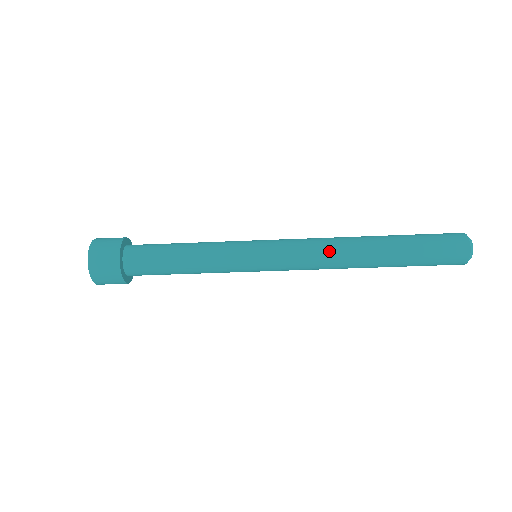
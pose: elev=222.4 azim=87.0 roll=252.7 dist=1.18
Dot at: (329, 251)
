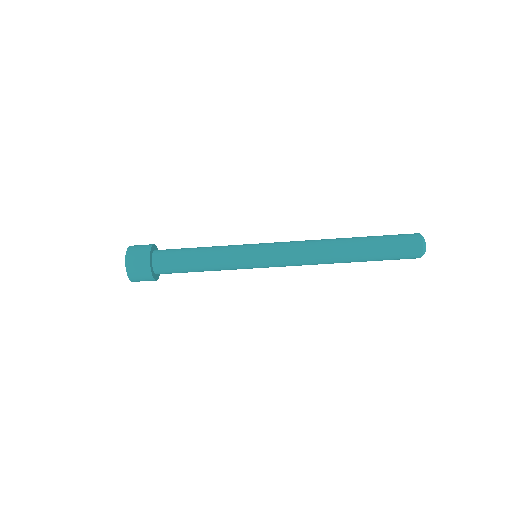
Dot at: (312, 248)
